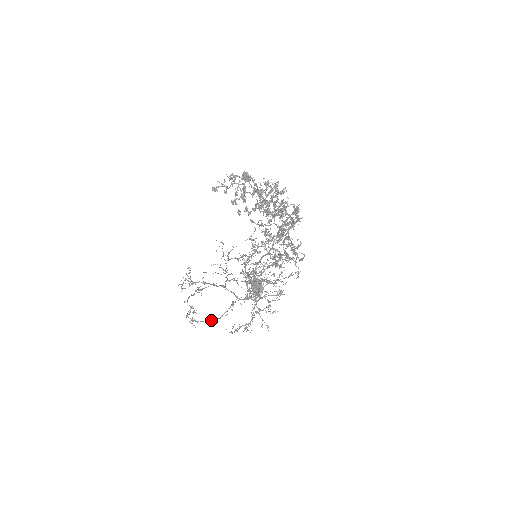
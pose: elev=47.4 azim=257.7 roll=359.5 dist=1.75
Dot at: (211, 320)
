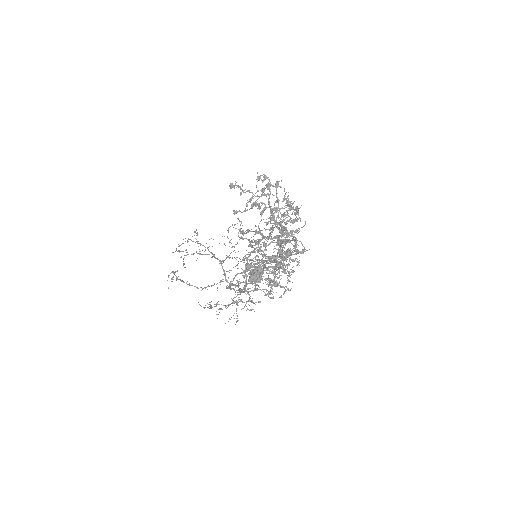
Dot at: (195, 286)
